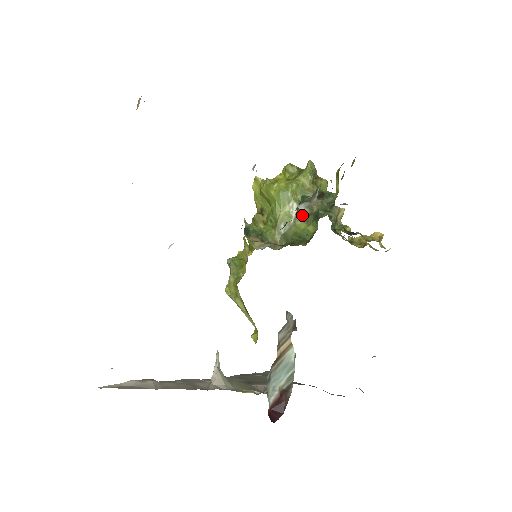
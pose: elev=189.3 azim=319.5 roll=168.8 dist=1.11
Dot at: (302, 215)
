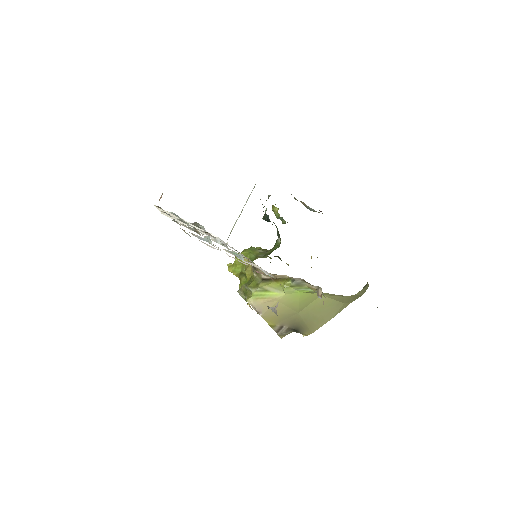
Dot at: (268, 251)
